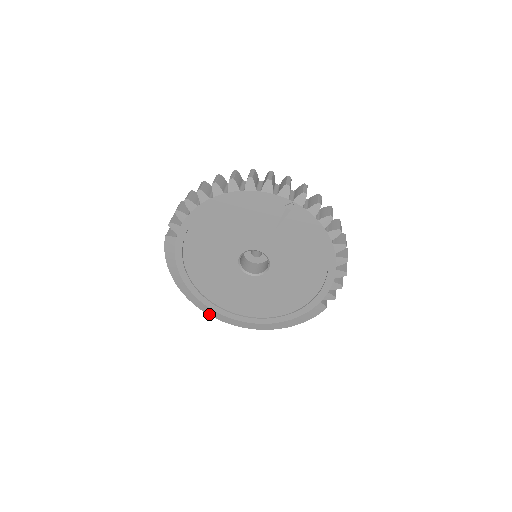
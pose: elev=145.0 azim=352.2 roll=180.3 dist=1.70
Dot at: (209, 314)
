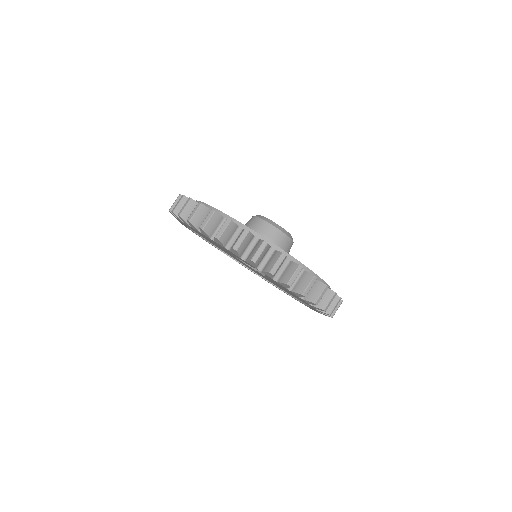
Dot at: occluded
